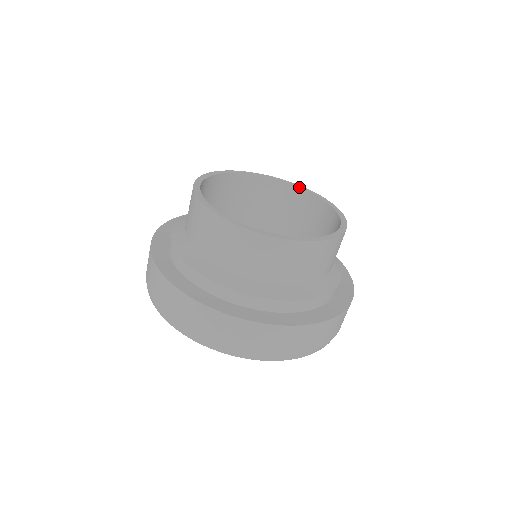
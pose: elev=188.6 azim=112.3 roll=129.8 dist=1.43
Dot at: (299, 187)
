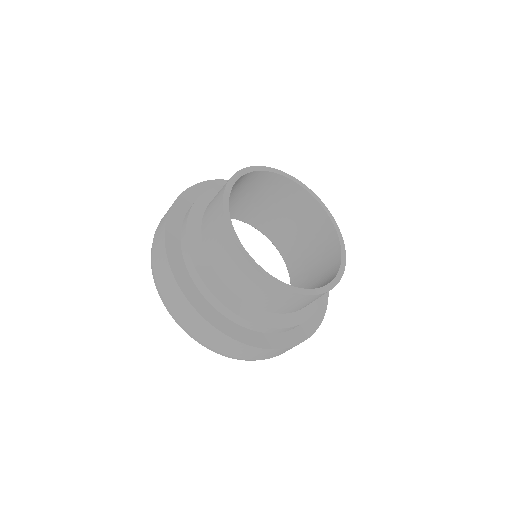
Dot at: (324, 208)
